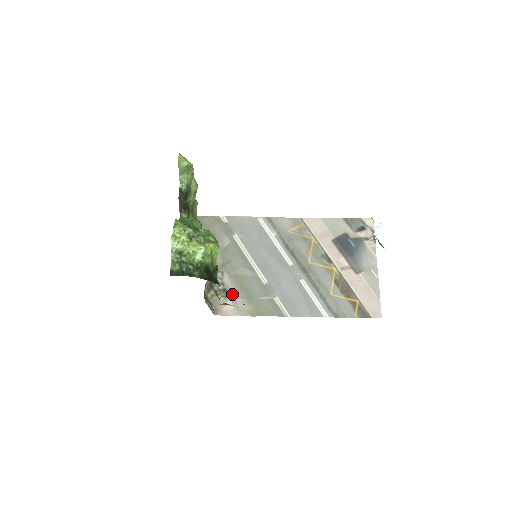
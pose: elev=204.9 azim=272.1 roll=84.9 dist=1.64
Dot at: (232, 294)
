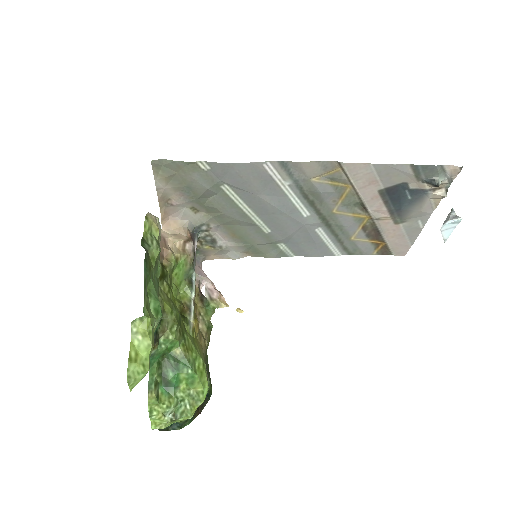
Dot at: (223, 243)
